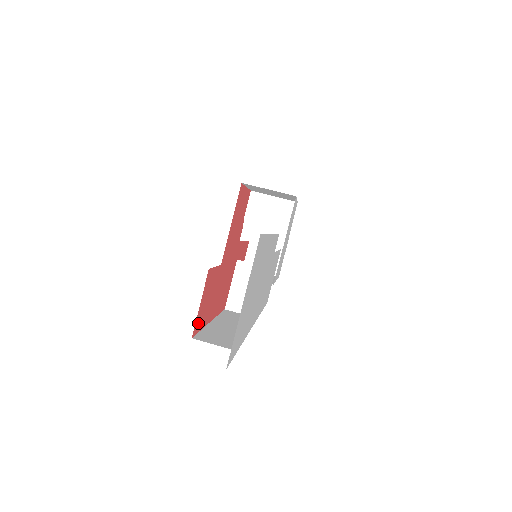
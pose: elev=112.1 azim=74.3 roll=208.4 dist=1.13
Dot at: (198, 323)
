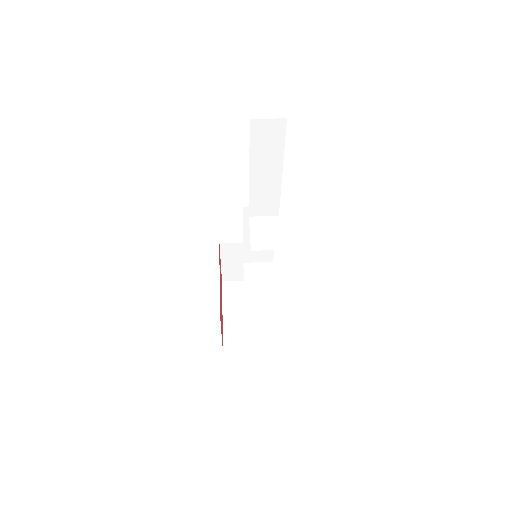
Dot at: occluded
